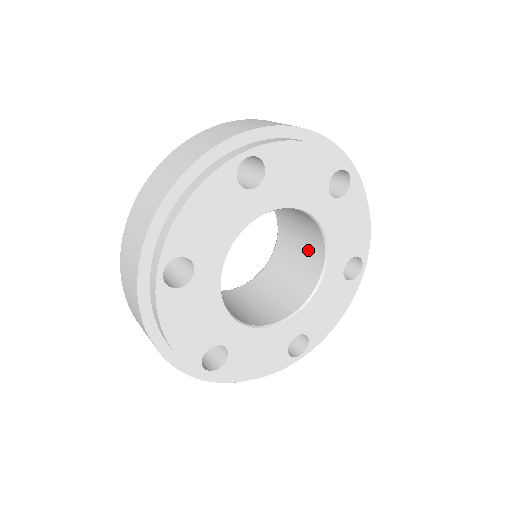
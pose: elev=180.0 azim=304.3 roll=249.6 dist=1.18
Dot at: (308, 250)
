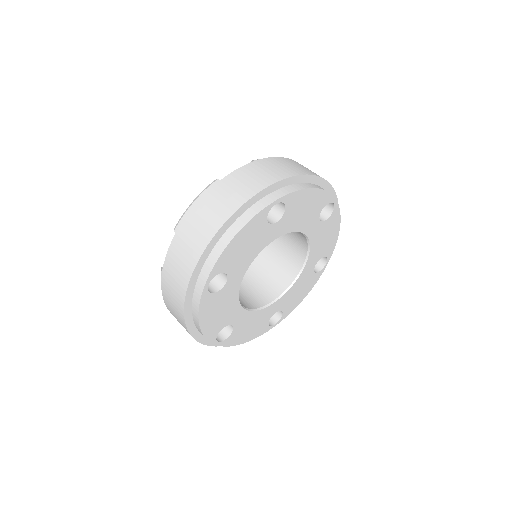
Dot at: (267, 284)
